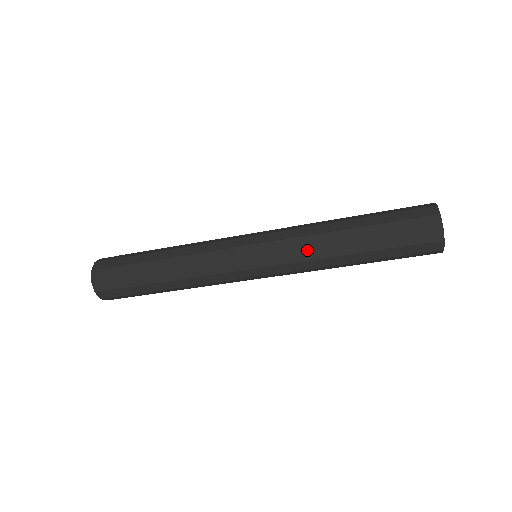
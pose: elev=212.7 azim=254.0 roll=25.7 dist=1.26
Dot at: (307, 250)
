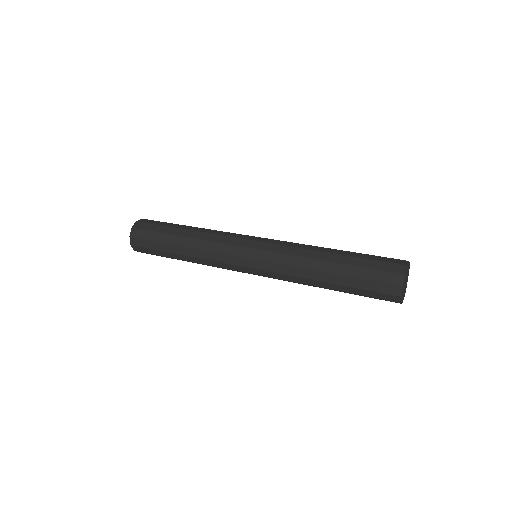
Dot at: (291, 277)
